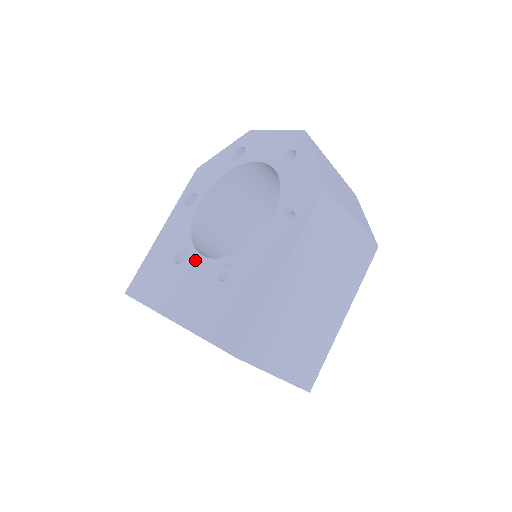
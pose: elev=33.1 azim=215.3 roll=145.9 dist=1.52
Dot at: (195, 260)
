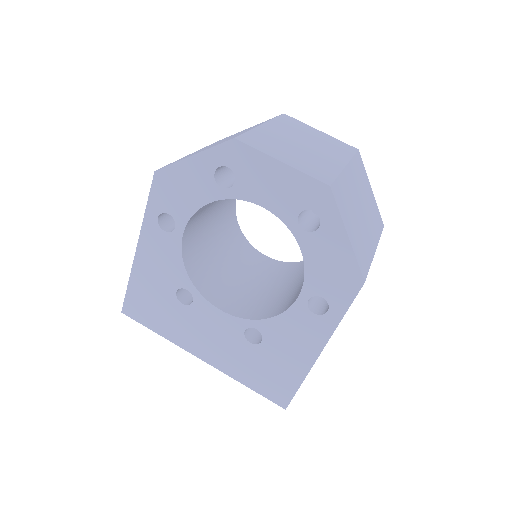
Dot at: (206, 309)
